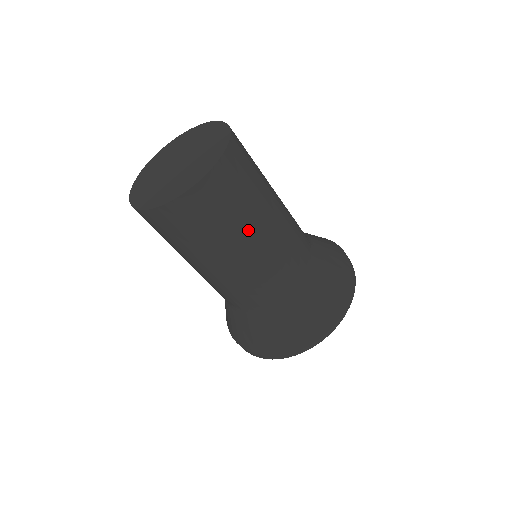
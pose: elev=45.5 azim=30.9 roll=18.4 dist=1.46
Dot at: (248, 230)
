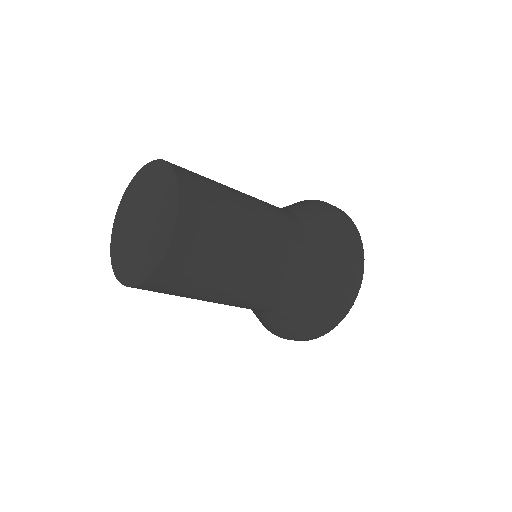
Dot at: (238, 252)
